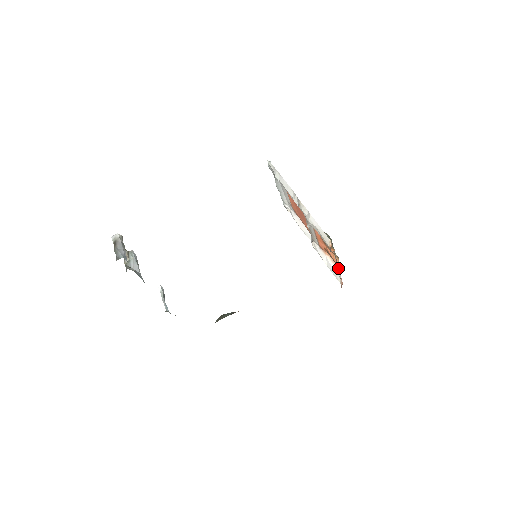
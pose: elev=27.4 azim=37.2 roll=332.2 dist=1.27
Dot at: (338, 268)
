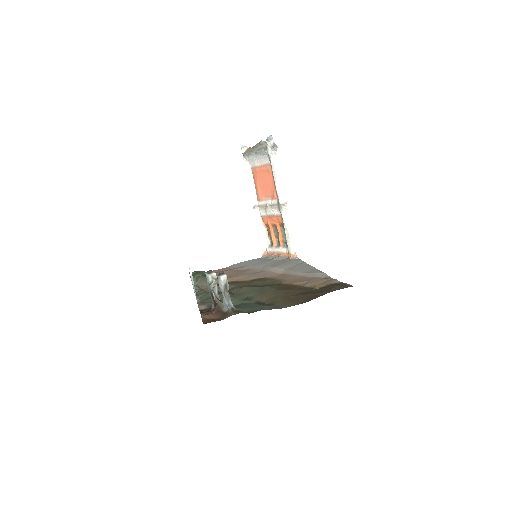
Dot at: (276, 251)
